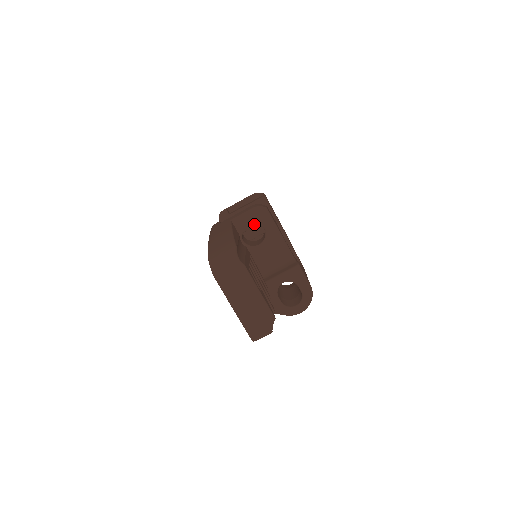
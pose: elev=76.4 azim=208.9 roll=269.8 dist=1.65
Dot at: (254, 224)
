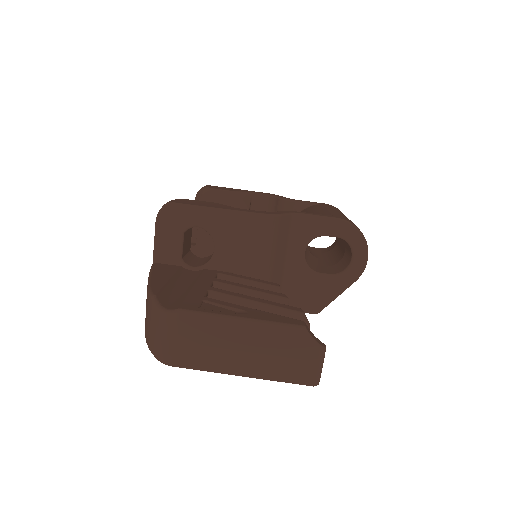
Dot at: (179, 236)
